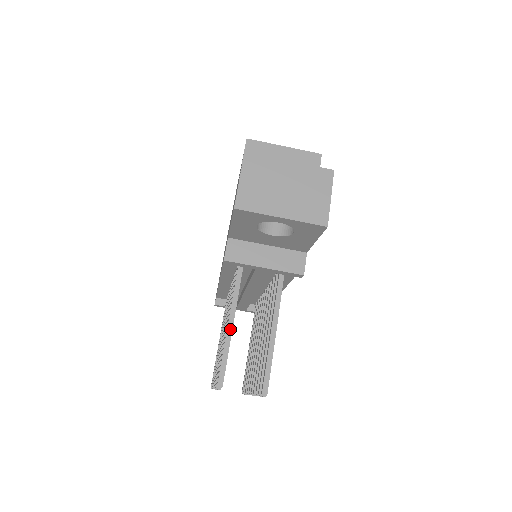
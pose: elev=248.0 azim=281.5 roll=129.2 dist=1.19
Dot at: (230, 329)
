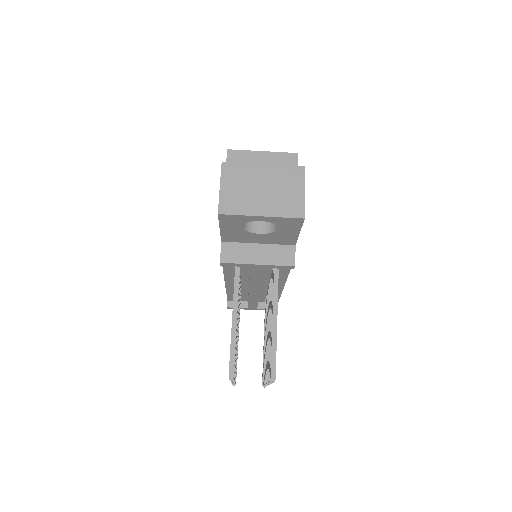
Dot at: (234, 324)
